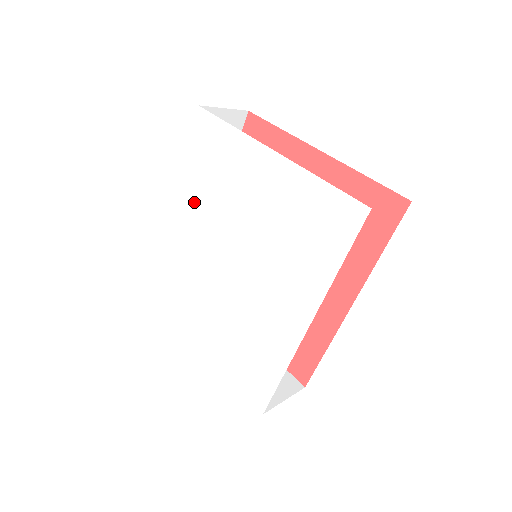
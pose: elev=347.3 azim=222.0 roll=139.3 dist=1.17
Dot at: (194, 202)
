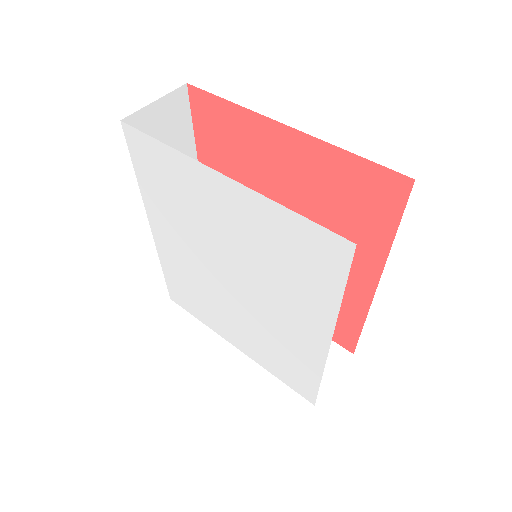
Dot at: (167, 222)
